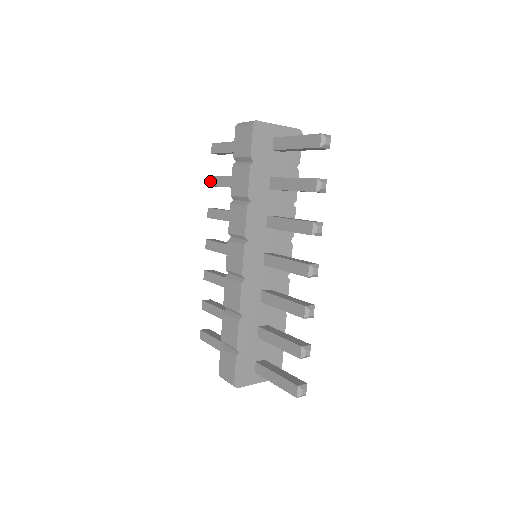
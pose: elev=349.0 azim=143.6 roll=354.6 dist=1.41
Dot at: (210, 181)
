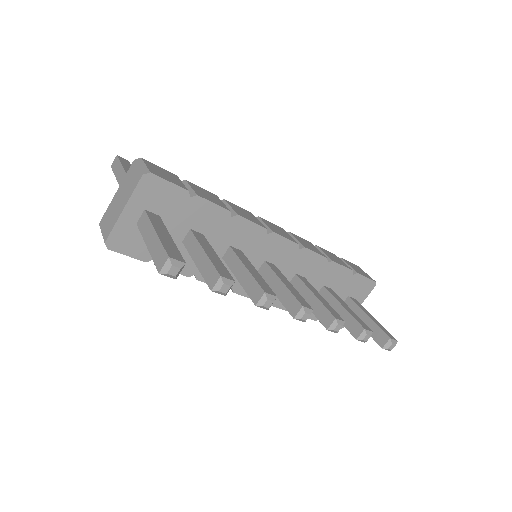
Dot at: occluded
